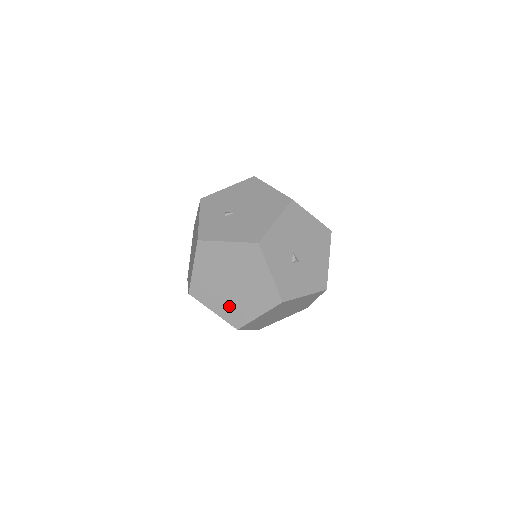
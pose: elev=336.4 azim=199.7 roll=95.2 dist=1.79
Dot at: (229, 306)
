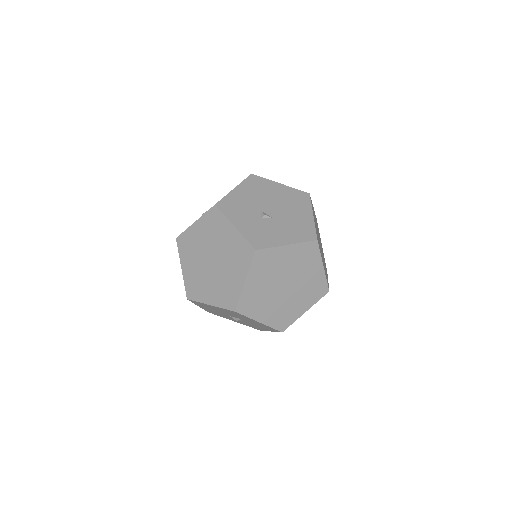
Dot at: (219, 288)
